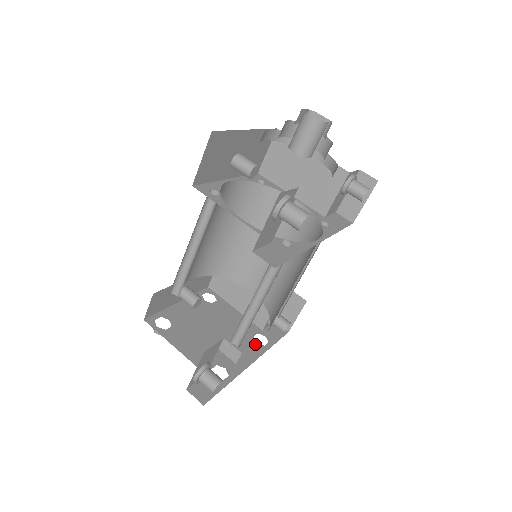
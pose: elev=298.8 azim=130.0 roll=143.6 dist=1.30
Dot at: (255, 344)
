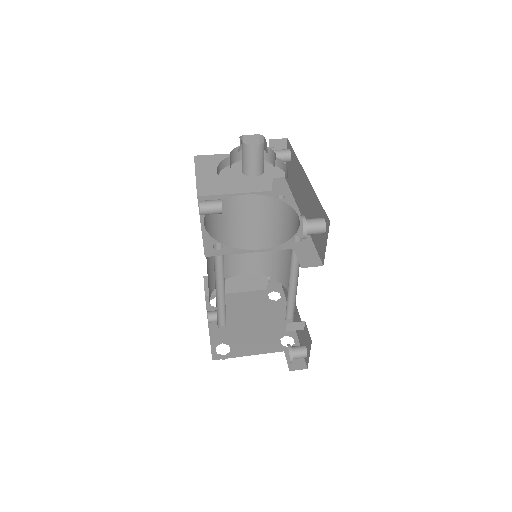
Dot at: (276, 303)
